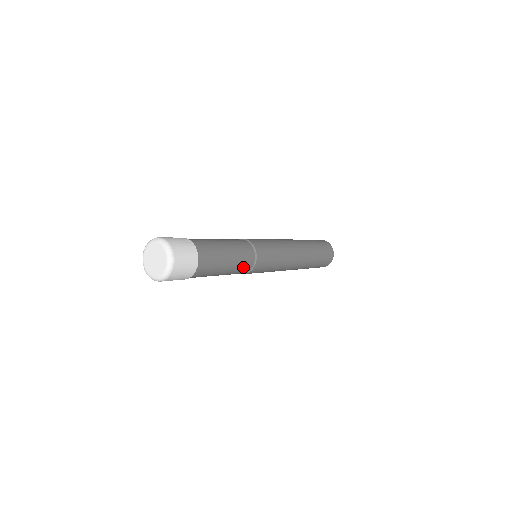
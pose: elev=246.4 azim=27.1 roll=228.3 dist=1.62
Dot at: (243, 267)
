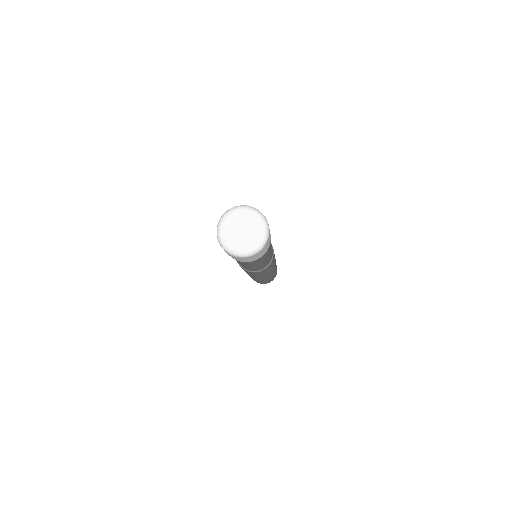
Dot at: (260, 268)
